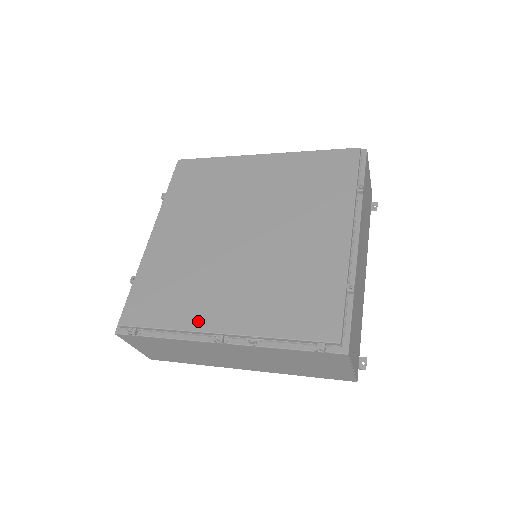
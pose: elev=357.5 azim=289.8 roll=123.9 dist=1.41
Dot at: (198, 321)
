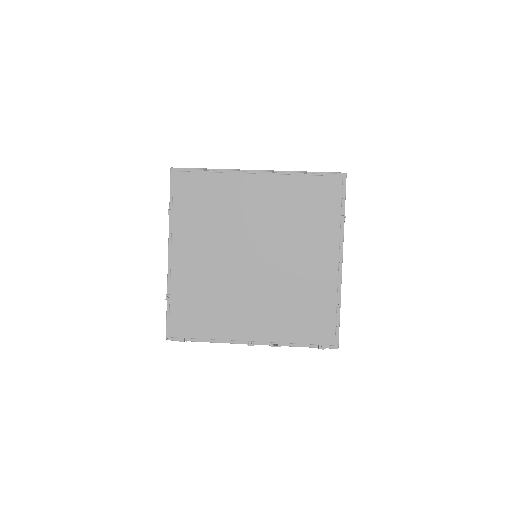
Dot at: (233, 333)
